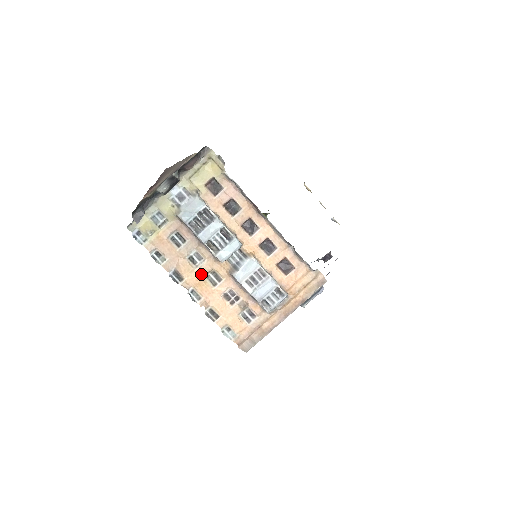
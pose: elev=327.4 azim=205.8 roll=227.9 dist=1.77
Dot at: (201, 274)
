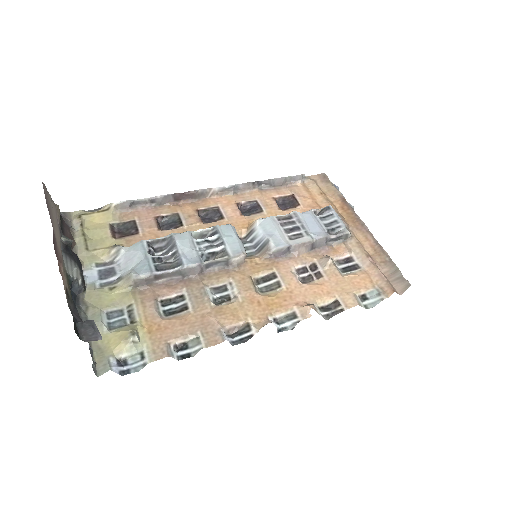
Dot at: (251, 295)
